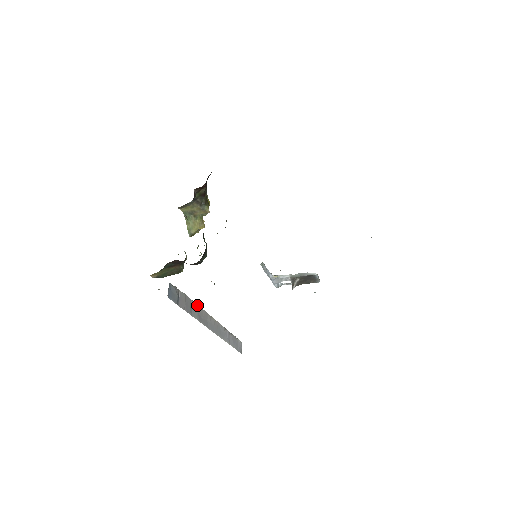
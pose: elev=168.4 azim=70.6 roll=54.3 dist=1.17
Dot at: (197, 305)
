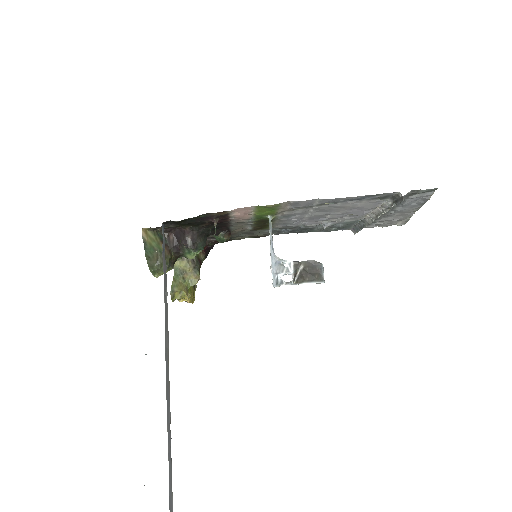
Dot at: (167, 307)
